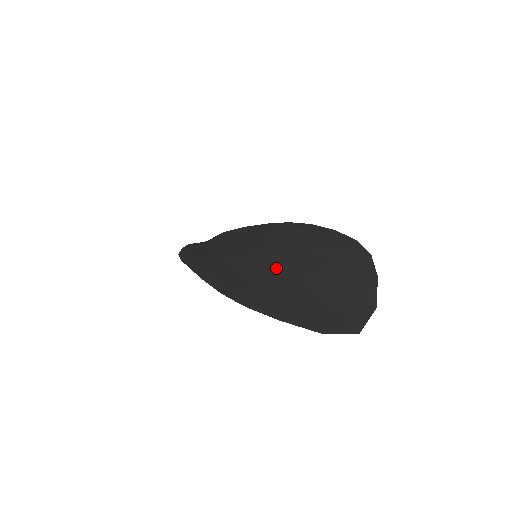
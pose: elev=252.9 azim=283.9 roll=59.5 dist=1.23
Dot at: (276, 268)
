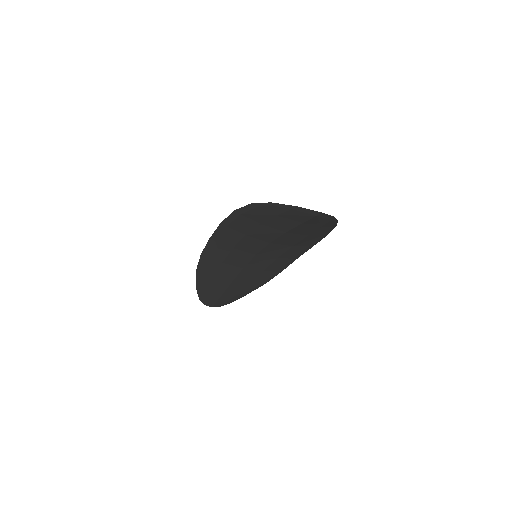
Dot at: (271, 237)
